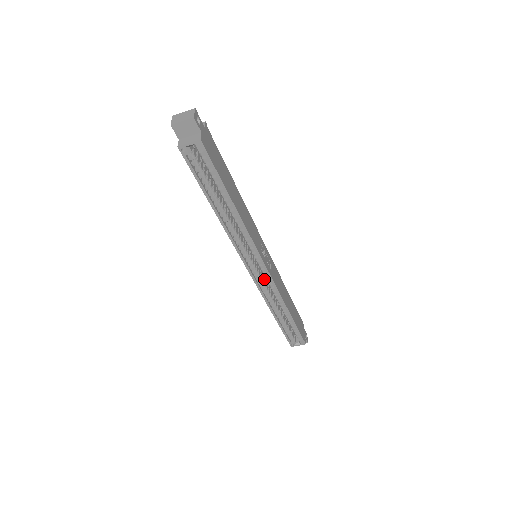
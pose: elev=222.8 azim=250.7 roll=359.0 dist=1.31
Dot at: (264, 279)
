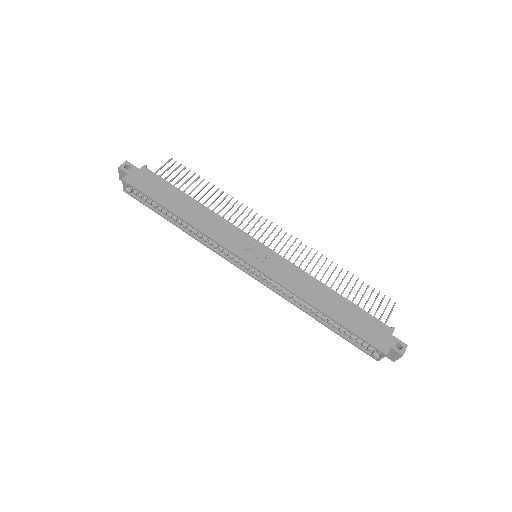
Dot at: occluded
